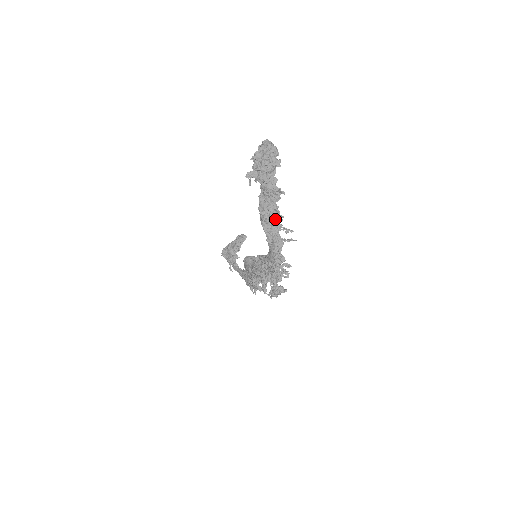
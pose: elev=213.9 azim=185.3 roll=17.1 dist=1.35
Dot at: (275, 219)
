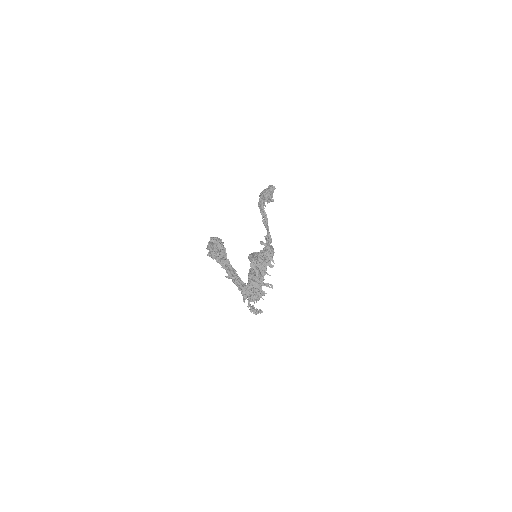
Dot at: (238, 280)
